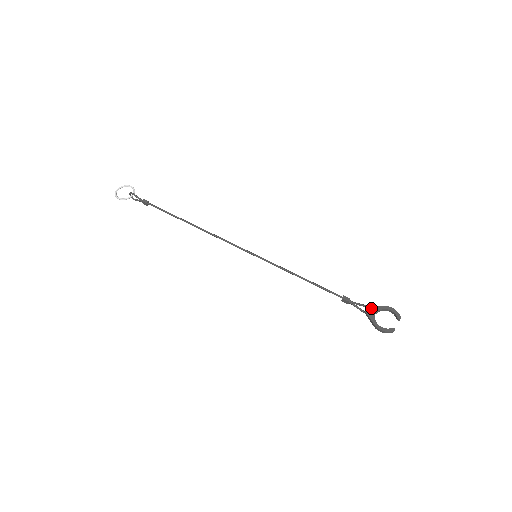
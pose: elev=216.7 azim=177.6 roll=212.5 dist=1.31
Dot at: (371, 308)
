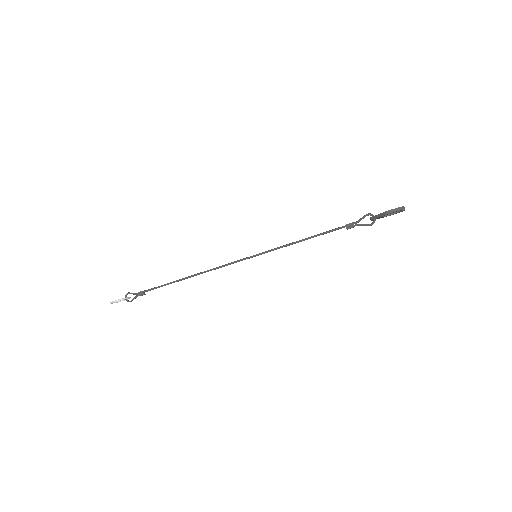
Dot at: occluded
